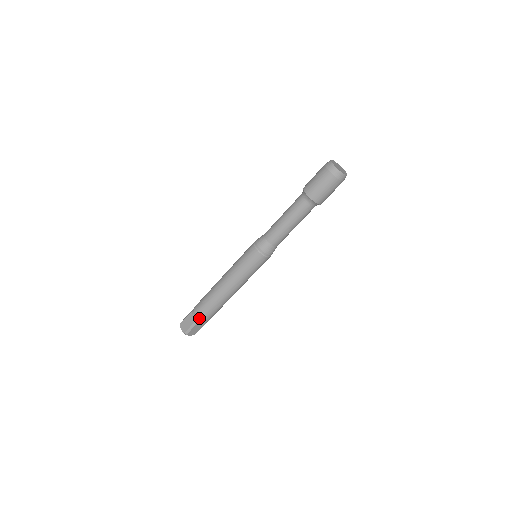
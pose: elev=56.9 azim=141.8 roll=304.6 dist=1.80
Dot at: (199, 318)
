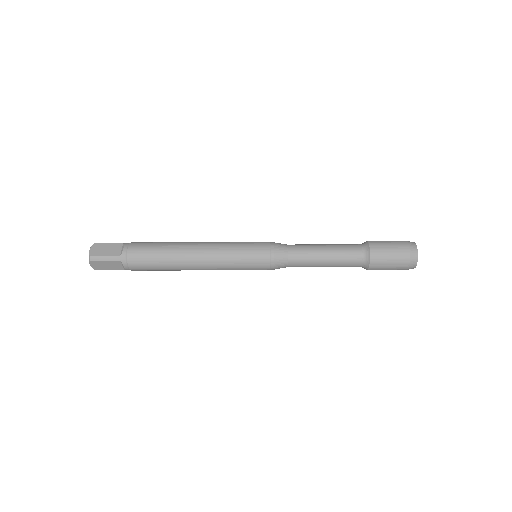
Dot at: (133, 270)
